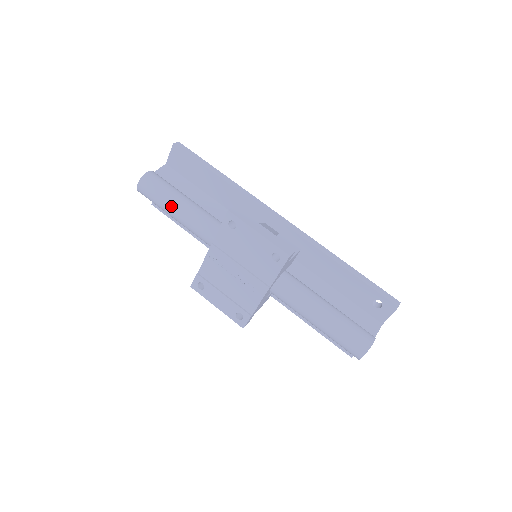
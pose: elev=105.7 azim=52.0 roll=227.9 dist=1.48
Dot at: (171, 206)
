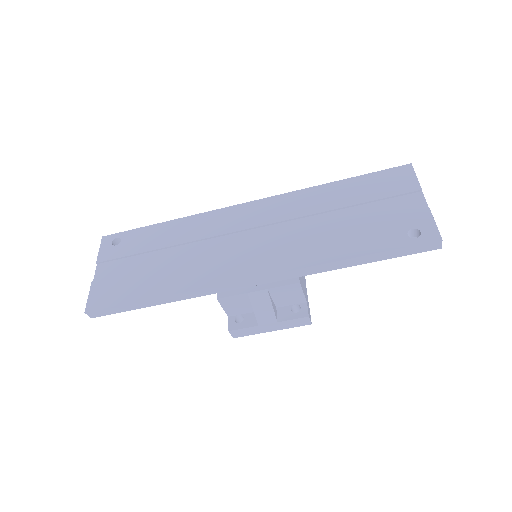
Dot at: occluded
